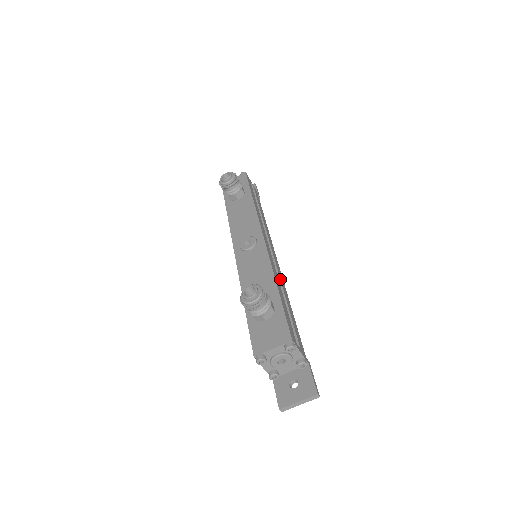
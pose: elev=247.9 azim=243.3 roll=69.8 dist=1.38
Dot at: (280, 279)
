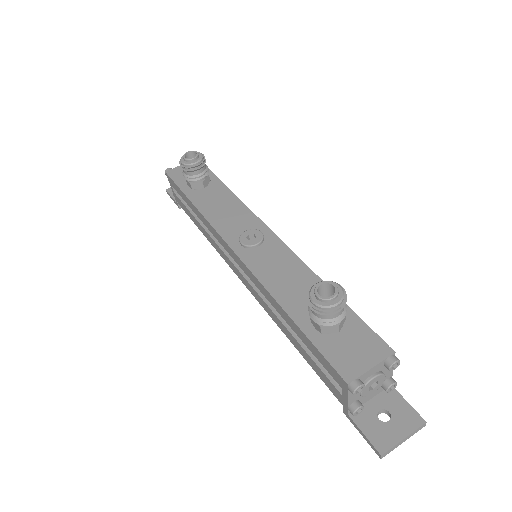
Dot at: occluded
